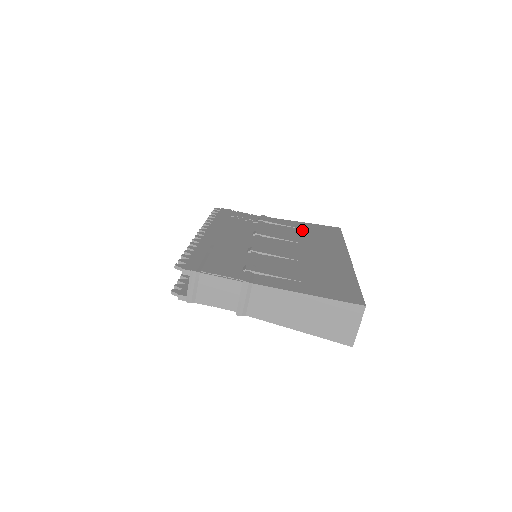
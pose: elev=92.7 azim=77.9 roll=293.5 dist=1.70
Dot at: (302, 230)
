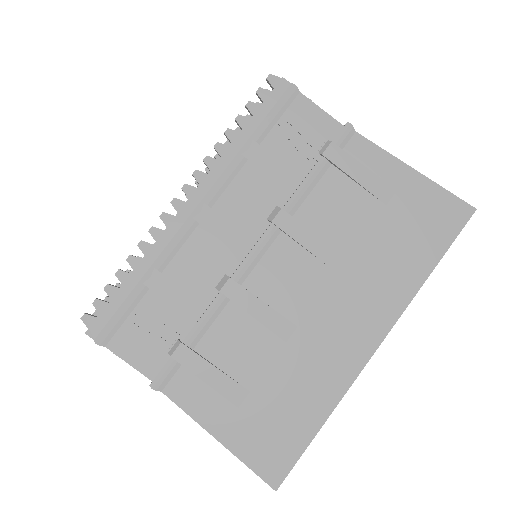
Dot at: (380, 211)
